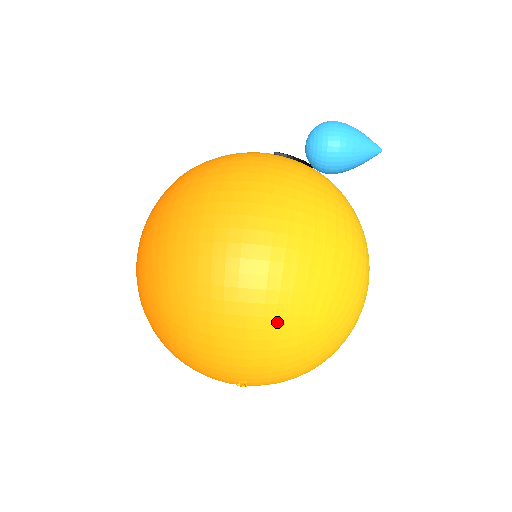
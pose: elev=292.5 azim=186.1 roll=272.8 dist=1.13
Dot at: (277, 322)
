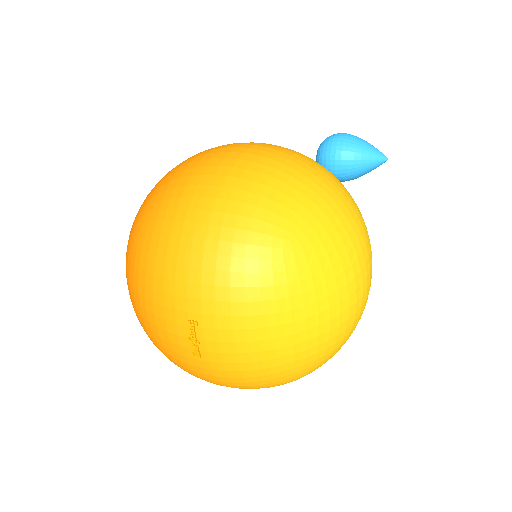
Dot at: (239, 221)
